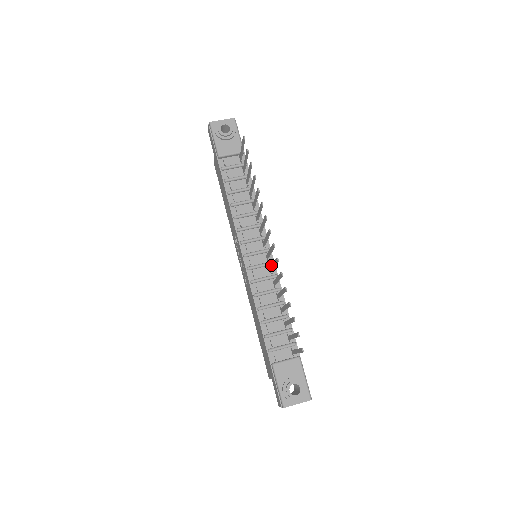
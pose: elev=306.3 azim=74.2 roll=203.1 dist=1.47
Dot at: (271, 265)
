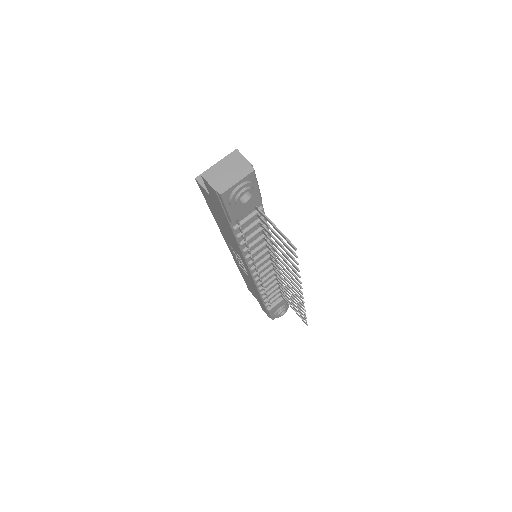
Dot at: occluded
